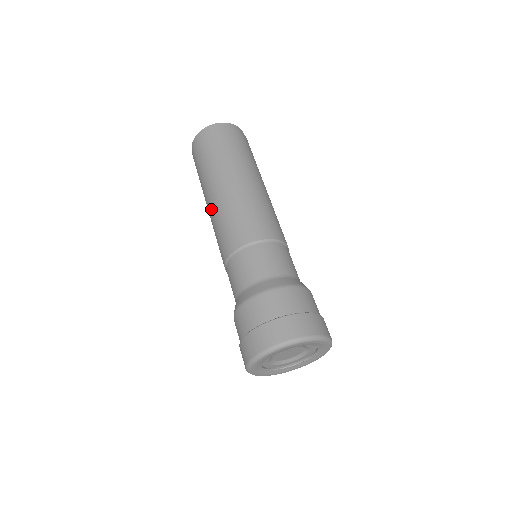
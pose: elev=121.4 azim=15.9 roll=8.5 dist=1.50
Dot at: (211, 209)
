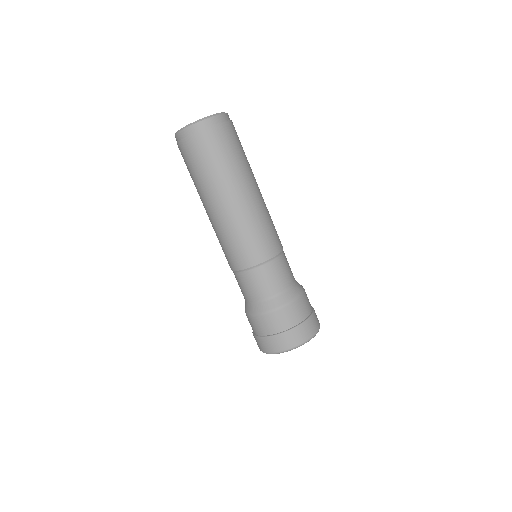
Dot at: (213, 220)
